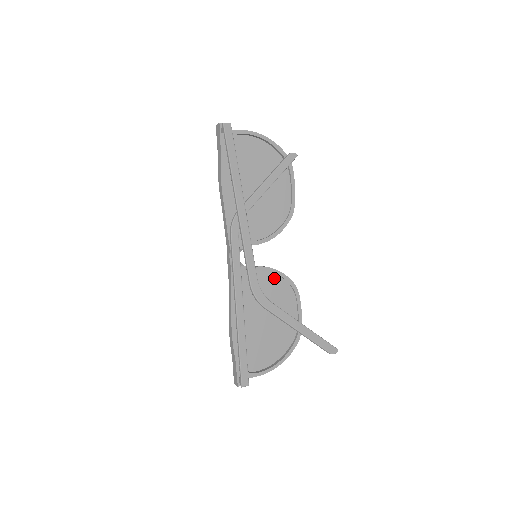
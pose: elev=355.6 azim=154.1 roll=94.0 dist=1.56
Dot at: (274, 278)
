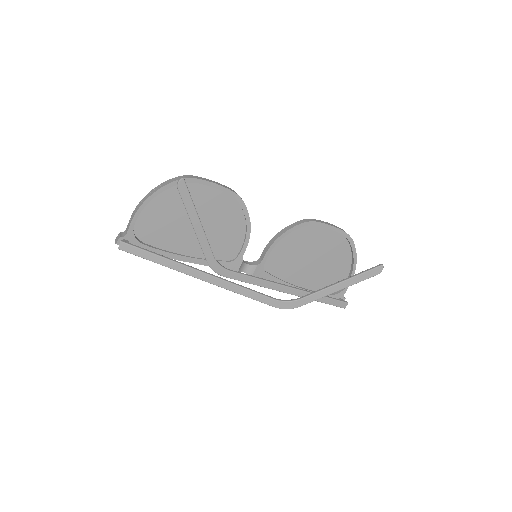
Dot at: (285, 239)
